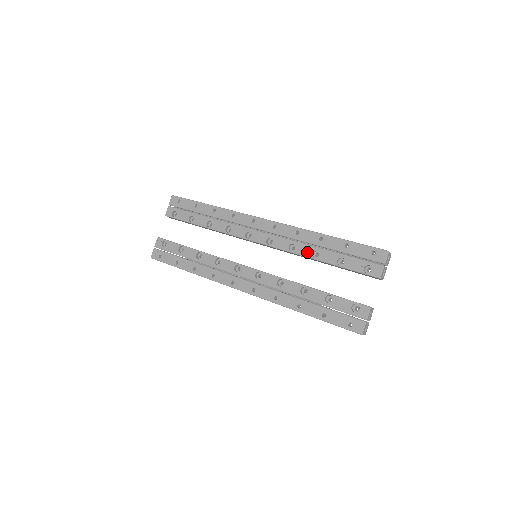
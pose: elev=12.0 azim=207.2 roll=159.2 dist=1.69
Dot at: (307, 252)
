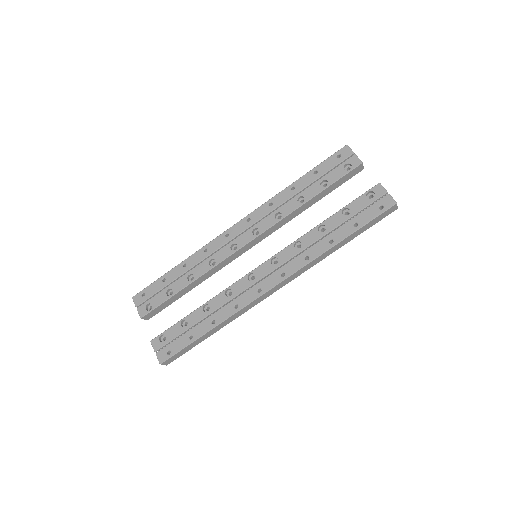
Dot at: (293, 206)
